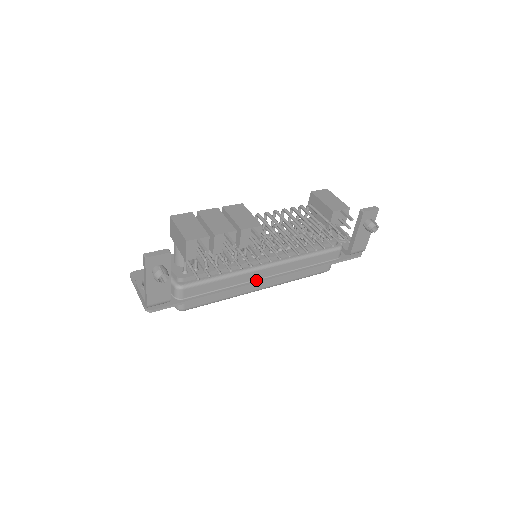
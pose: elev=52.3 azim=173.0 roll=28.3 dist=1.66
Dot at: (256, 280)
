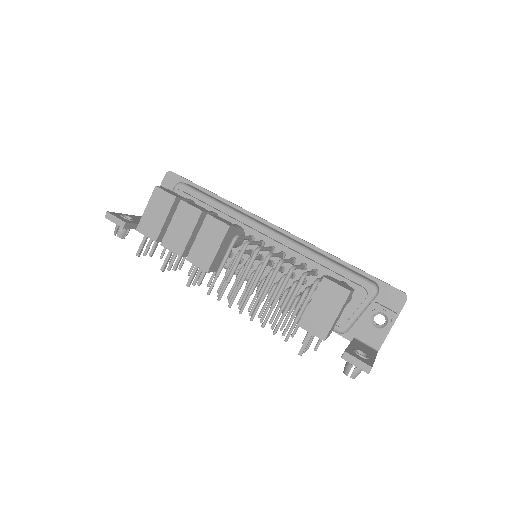
Dot at: occluded
